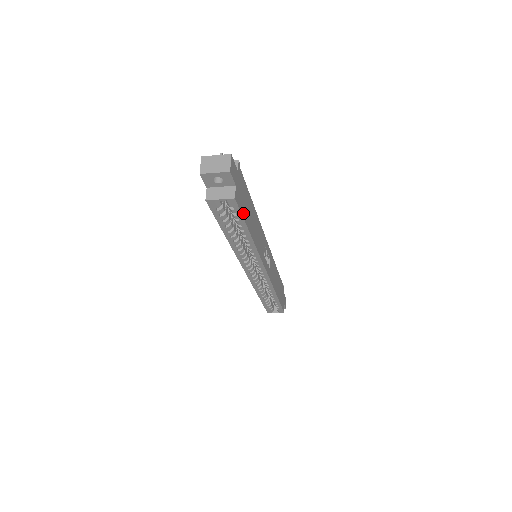
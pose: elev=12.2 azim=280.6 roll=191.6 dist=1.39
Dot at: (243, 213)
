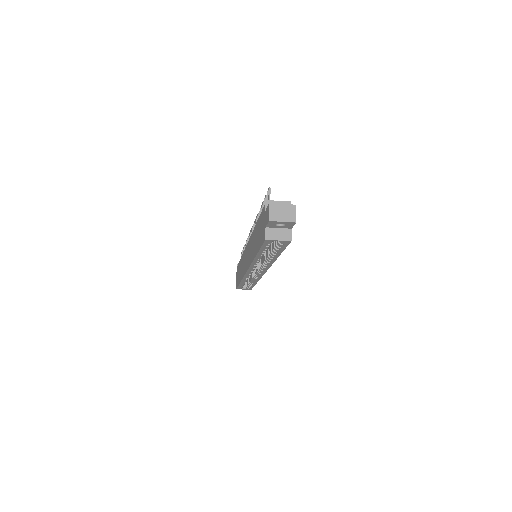
Dot at: occluded
